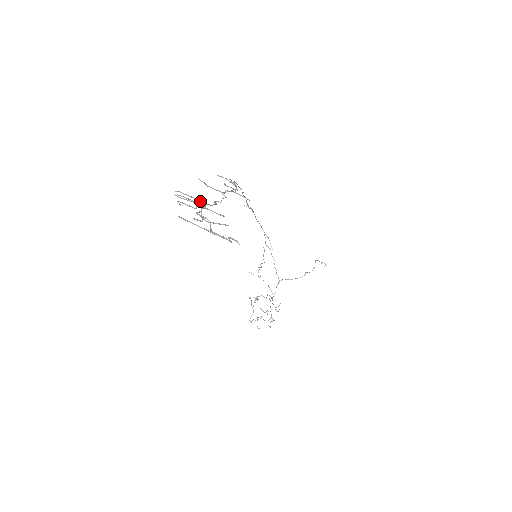
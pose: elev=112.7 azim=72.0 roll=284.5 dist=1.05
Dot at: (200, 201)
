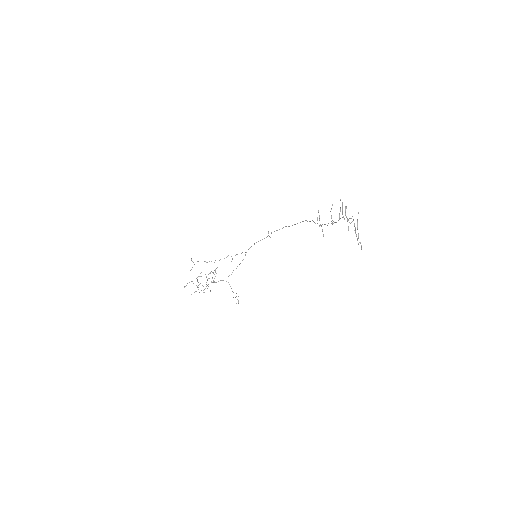
Dot at: occluded
